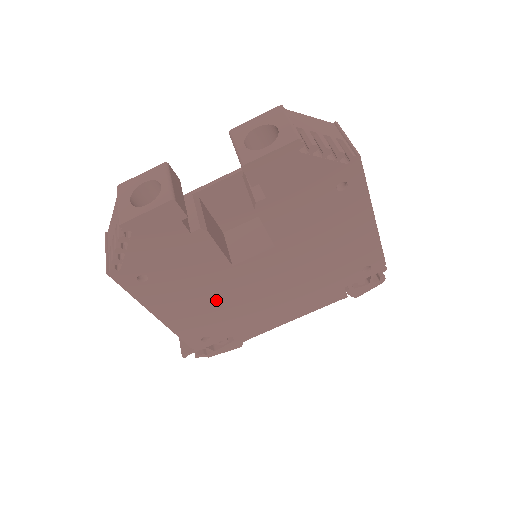
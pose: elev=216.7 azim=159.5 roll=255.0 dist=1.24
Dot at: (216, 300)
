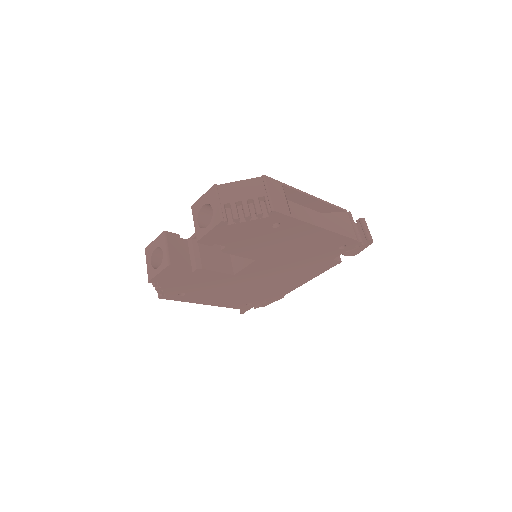
Dot at: (238, 289)
